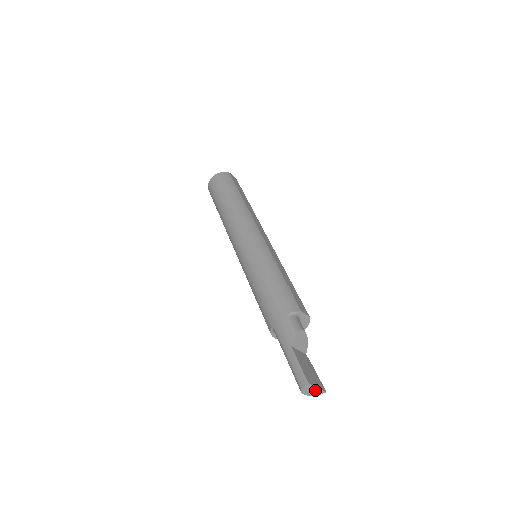
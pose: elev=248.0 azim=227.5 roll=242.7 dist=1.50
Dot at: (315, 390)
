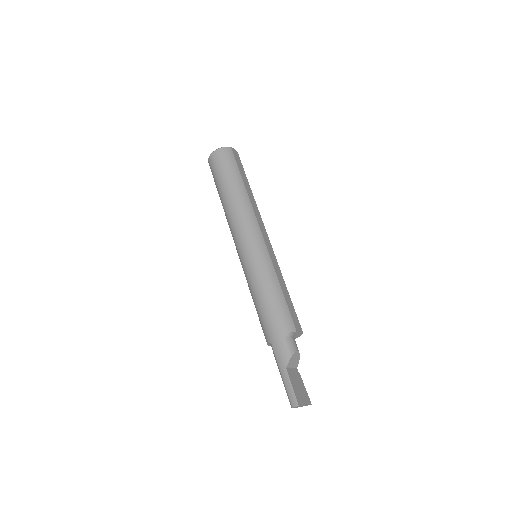
Dot at: occluded
